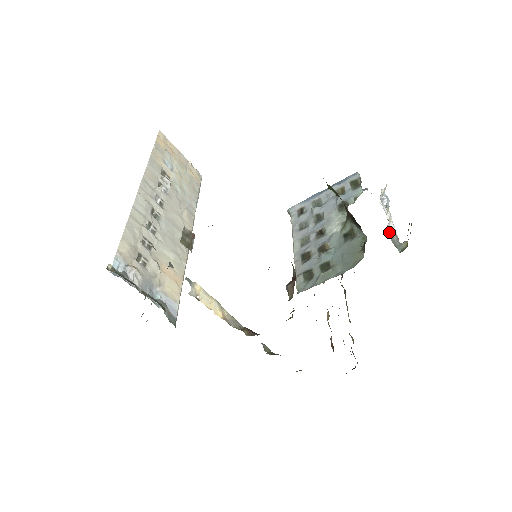
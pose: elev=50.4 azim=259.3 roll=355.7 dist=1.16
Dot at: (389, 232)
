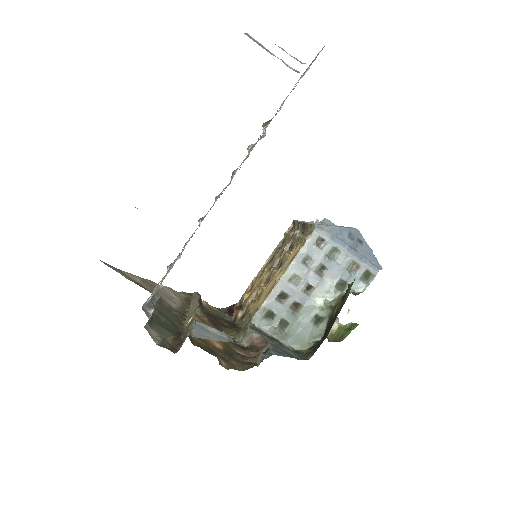
Dot at: occluded
